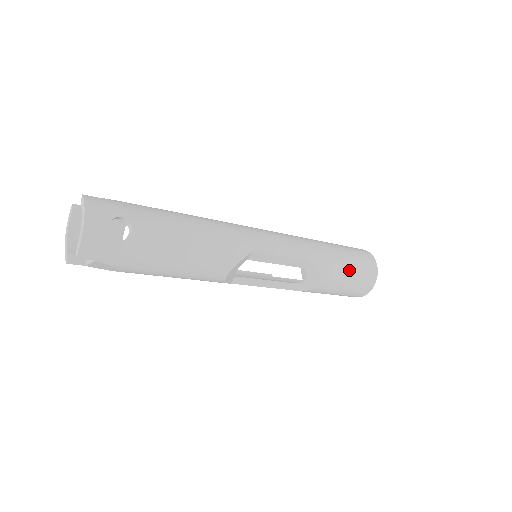
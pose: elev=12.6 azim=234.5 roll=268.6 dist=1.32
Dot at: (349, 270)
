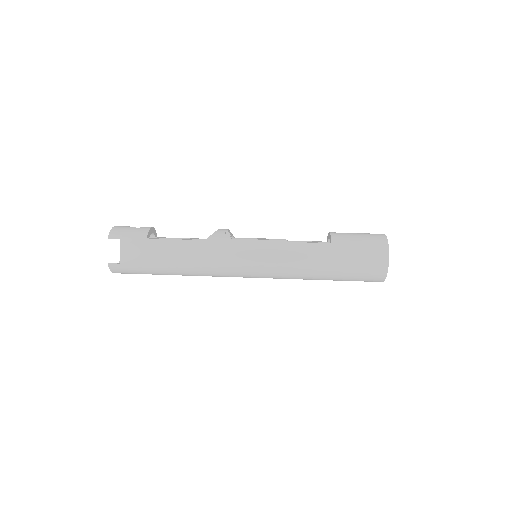
Dot at: occluded
